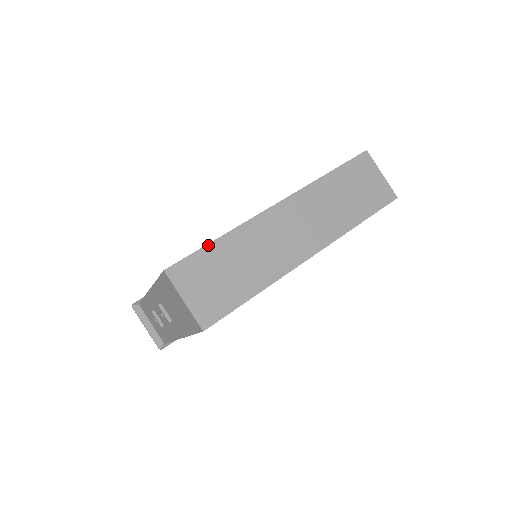
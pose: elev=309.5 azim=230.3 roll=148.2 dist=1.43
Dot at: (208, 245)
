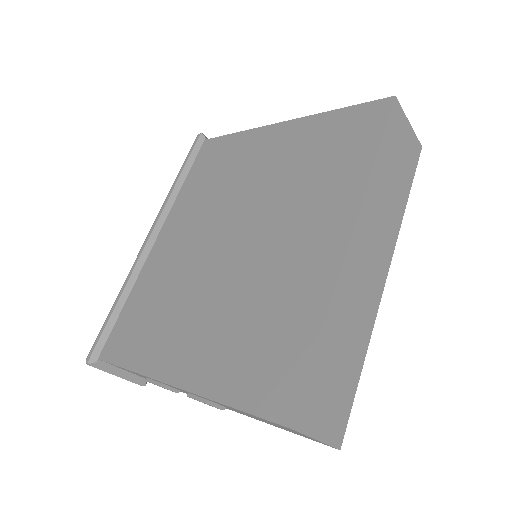
Dot at: (316, 355)
